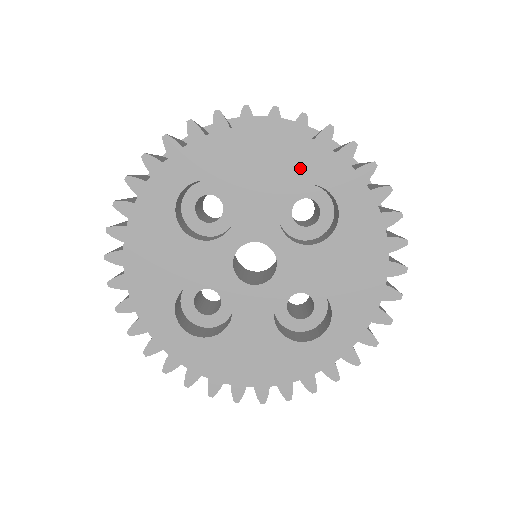
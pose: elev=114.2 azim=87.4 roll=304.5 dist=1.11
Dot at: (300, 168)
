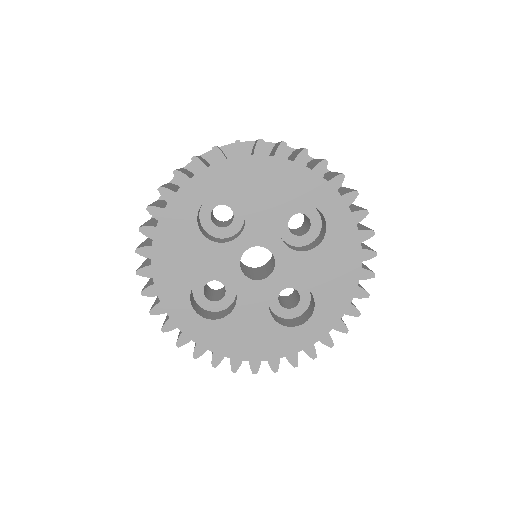
Dot at: (299, 191)
